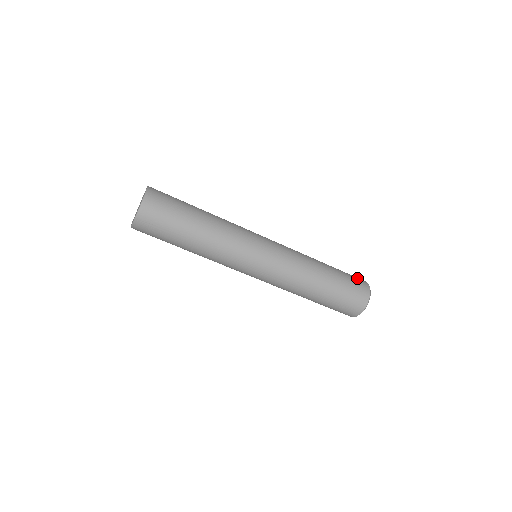
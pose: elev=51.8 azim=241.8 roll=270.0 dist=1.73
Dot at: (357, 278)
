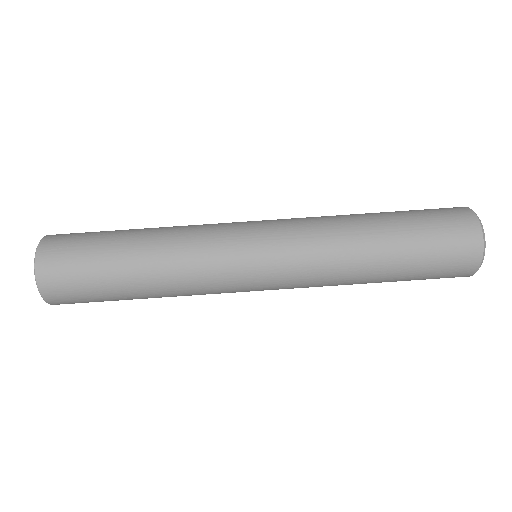
Dot at: occluded
